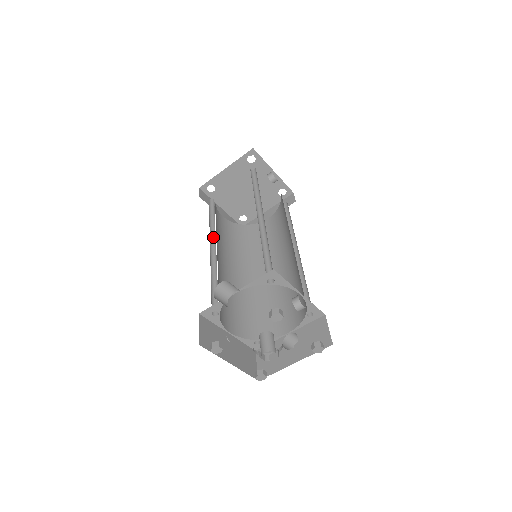
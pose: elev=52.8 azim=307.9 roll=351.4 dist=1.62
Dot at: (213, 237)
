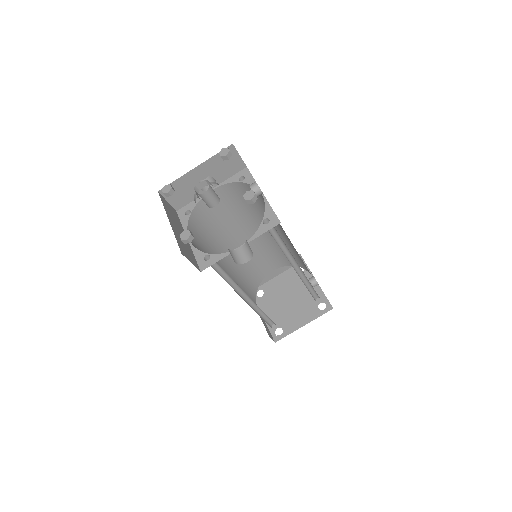
Dot at: occluded
